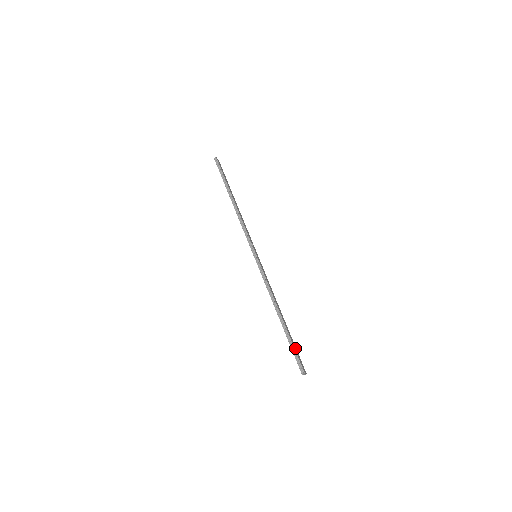
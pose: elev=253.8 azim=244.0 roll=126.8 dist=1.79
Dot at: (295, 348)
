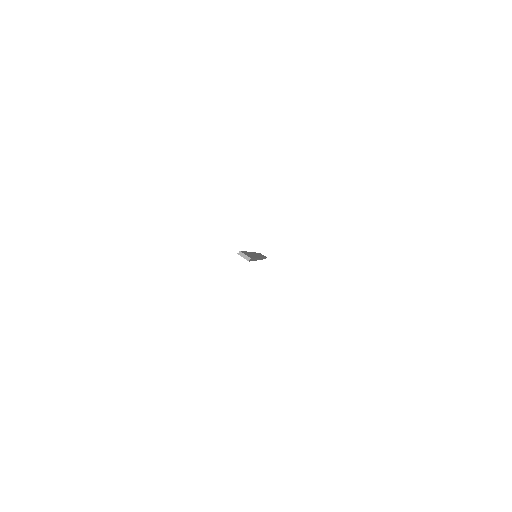
Dot at: occluded
